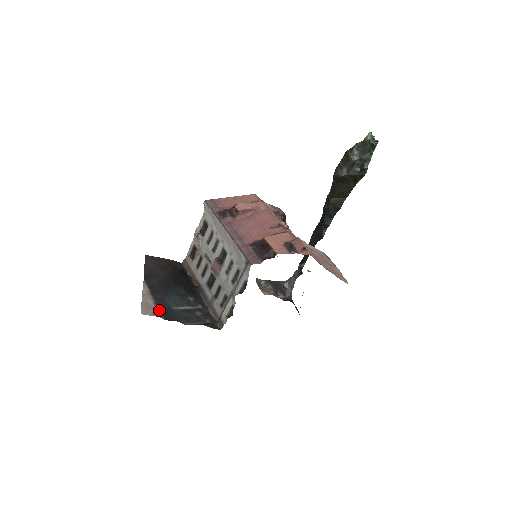
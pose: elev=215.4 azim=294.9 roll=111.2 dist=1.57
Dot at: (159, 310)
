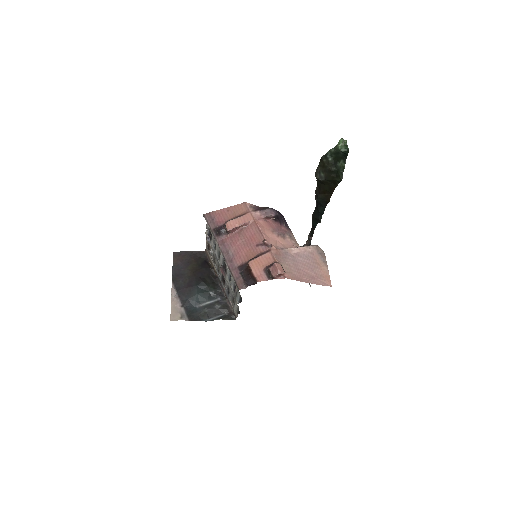
Dot at: (185, 313)
